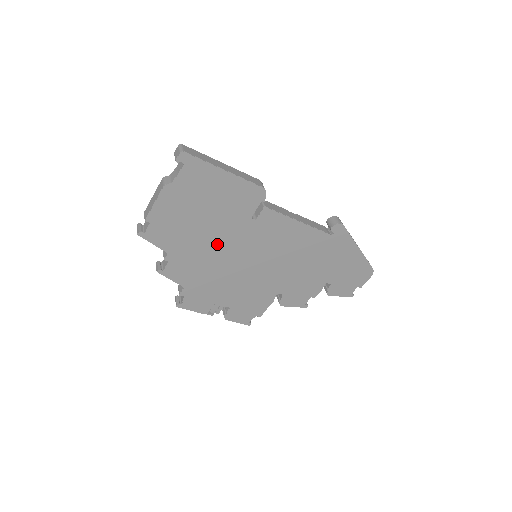
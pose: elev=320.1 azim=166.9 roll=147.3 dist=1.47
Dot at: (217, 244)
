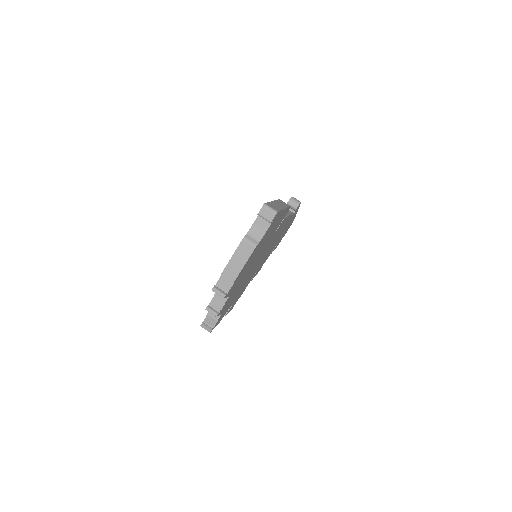
Dot at: (252, 266)
